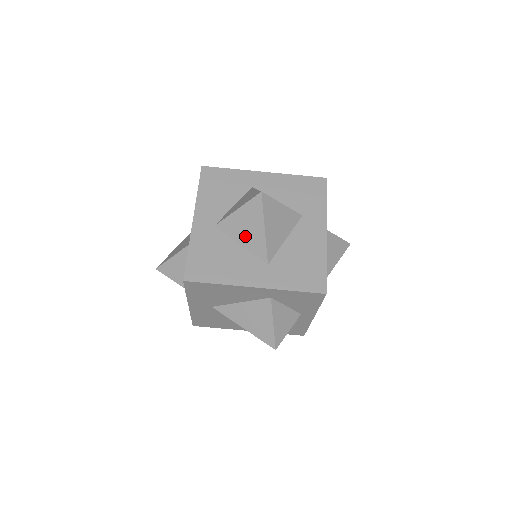
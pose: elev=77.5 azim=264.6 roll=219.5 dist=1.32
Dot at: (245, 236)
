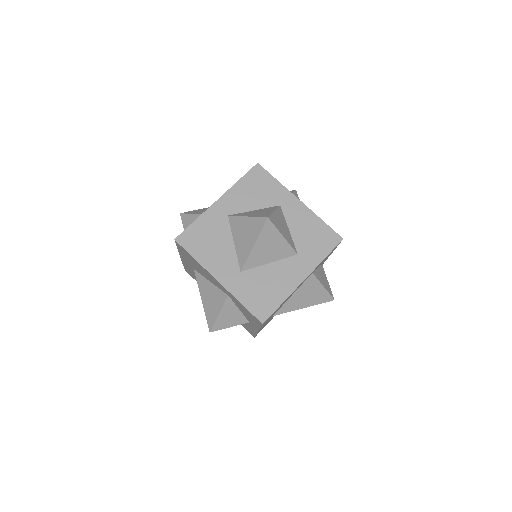
Dot at: (240, 239)
